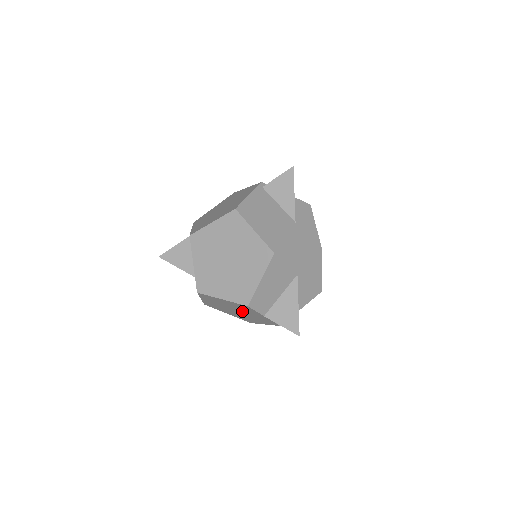
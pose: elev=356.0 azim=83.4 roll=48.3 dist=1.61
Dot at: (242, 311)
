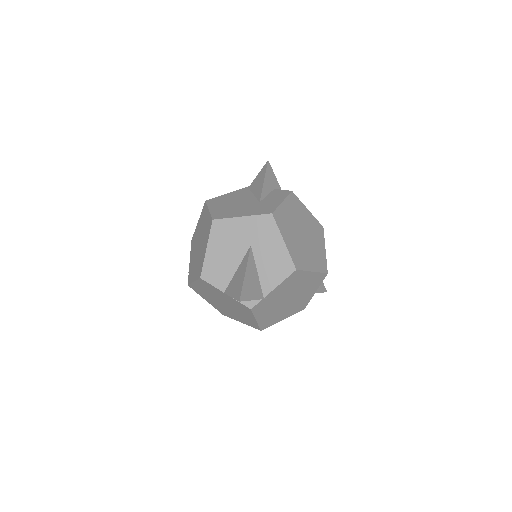
Dot at: (222, 299)
